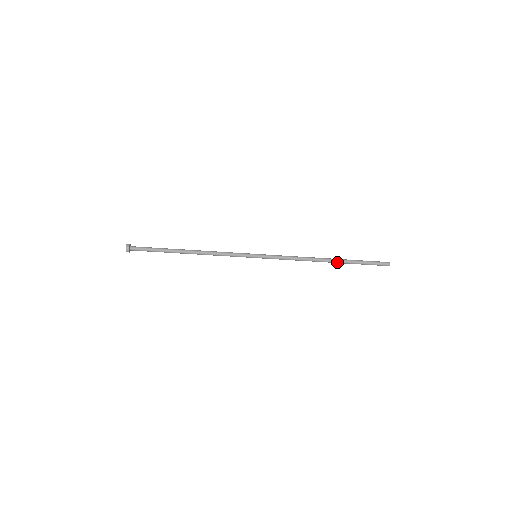
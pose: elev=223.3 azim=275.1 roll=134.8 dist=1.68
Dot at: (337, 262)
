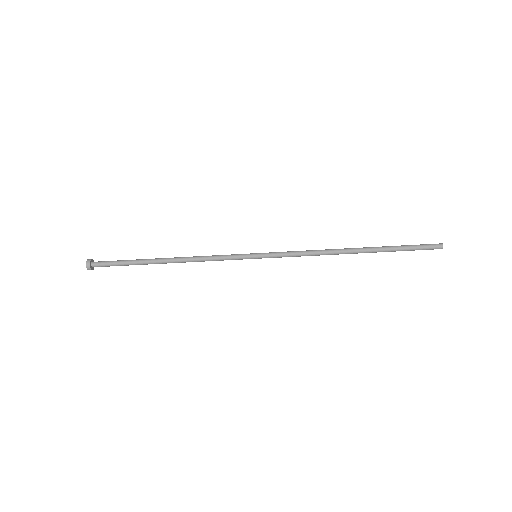
Dot at: (368, 252)
